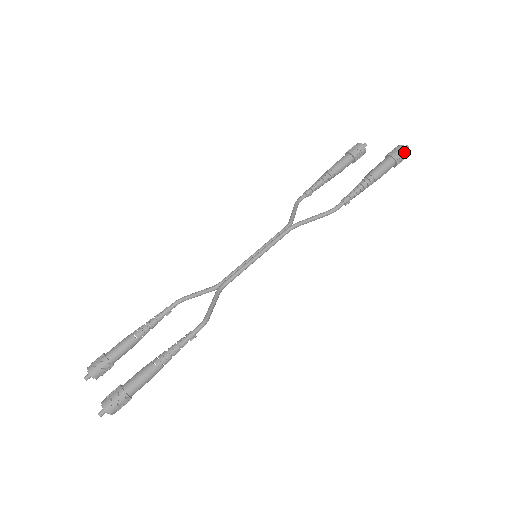
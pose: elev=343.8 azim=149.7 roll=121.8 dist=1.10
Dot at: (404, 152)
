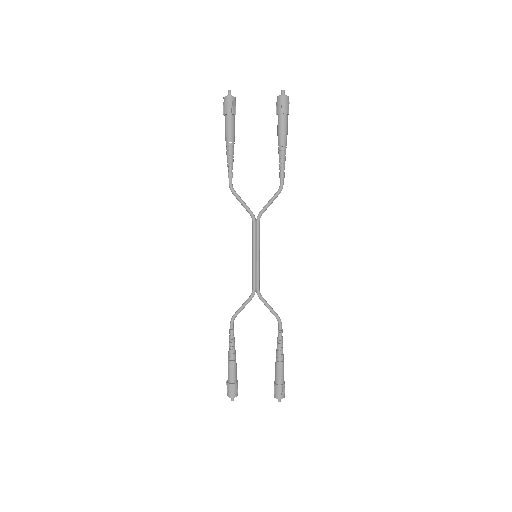
Dot at: (289, 102)
